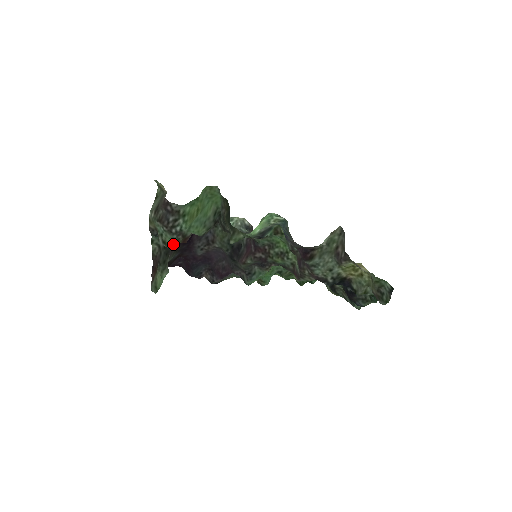
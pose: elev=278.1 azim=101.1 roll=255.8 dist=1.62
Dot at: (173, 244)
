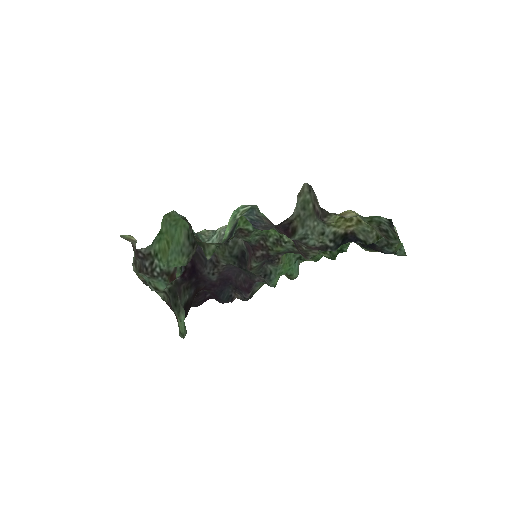
Dot at: (163, 286)
